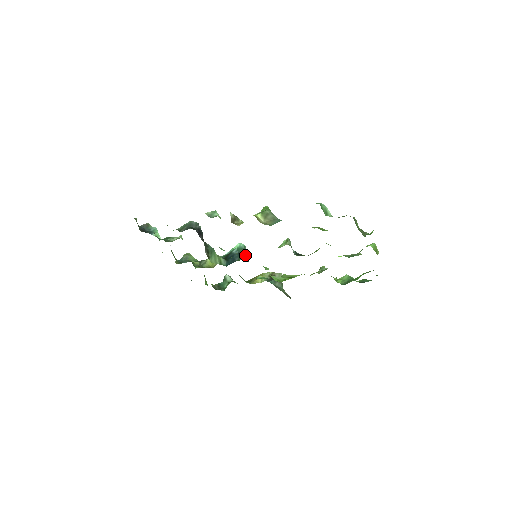
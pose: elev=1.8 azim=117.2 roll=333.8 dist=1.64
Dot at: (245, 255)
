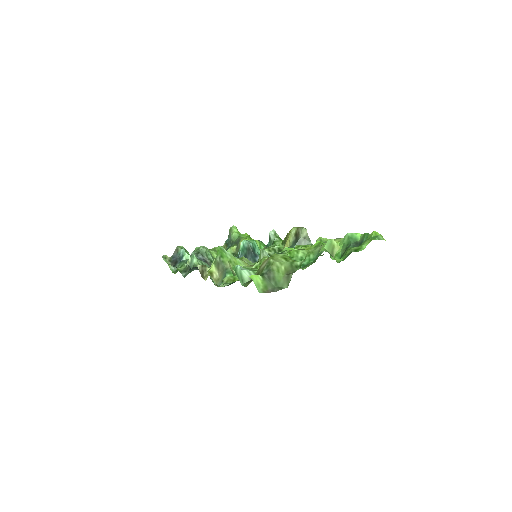
Dot at: (249, 256)
